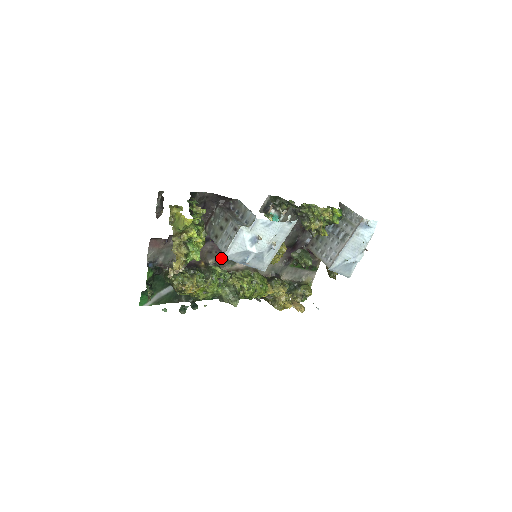
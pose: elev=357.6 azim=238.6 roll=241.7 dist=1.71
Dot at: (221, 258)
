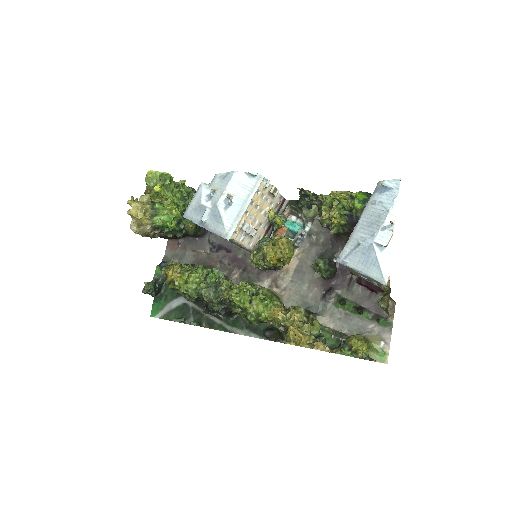
Dot at: (235, 274)
